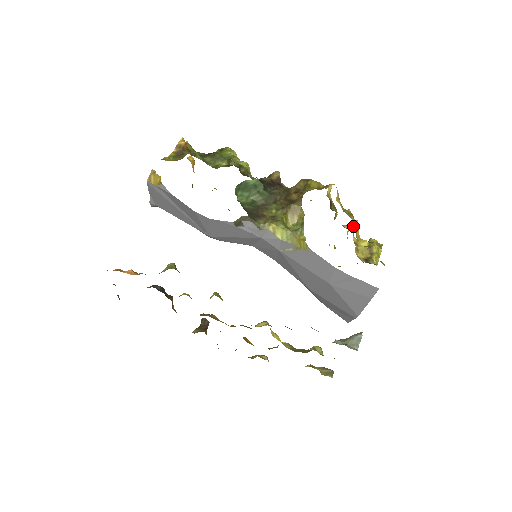
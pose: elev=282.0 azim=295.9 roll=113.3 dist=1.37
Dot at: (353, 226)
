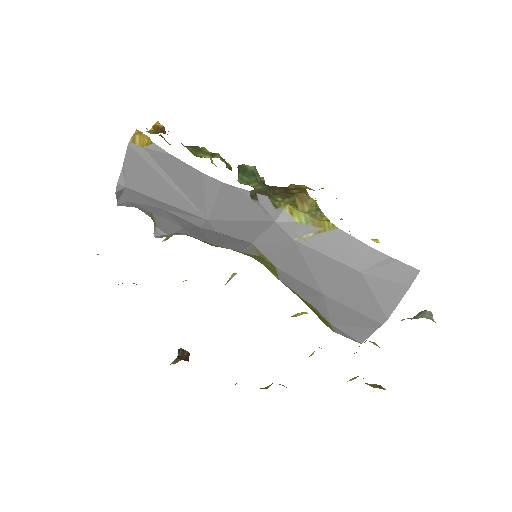
Dot at: occluded
